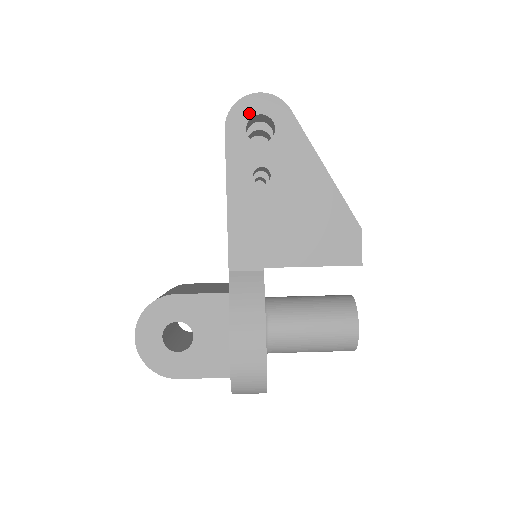
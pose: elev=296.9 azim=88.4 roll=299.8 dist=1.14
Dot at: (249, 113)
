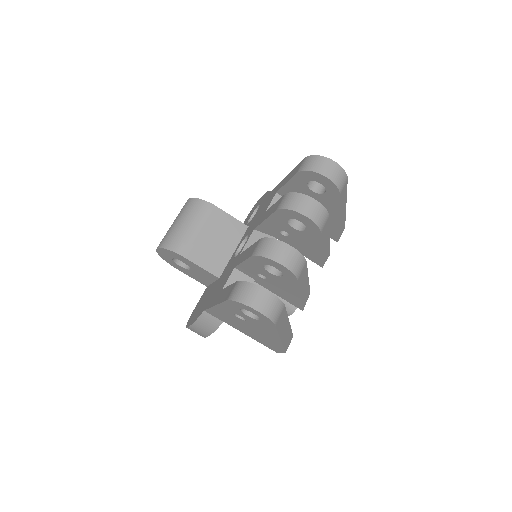
Dot at: (246, 309)
